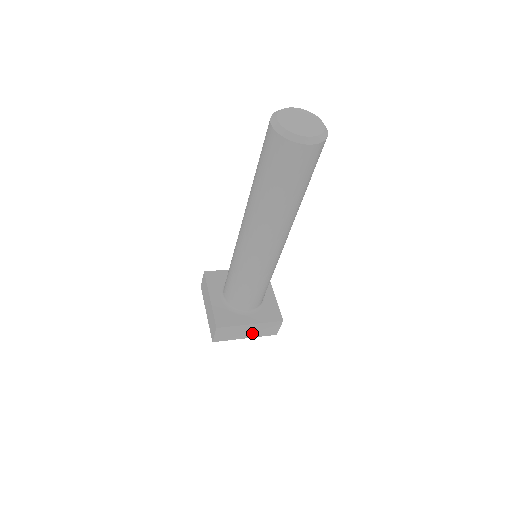
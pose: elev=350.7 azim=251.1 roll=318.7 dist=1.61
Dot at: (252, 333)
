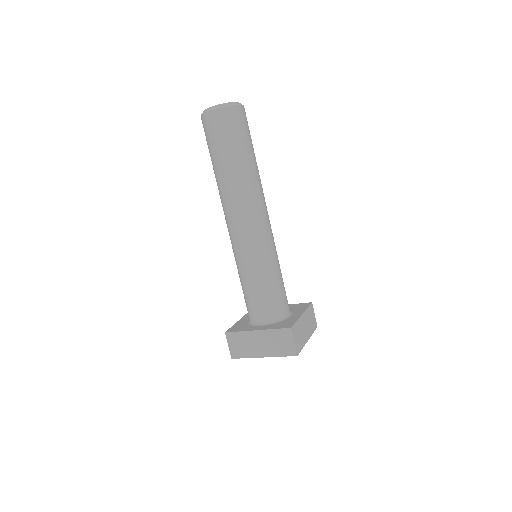
Dot at: (267, 348)
